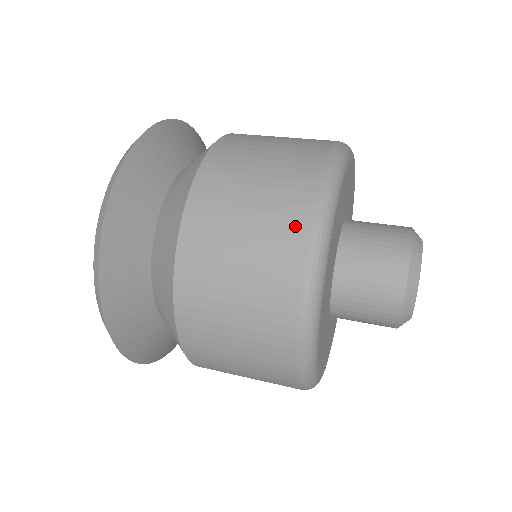
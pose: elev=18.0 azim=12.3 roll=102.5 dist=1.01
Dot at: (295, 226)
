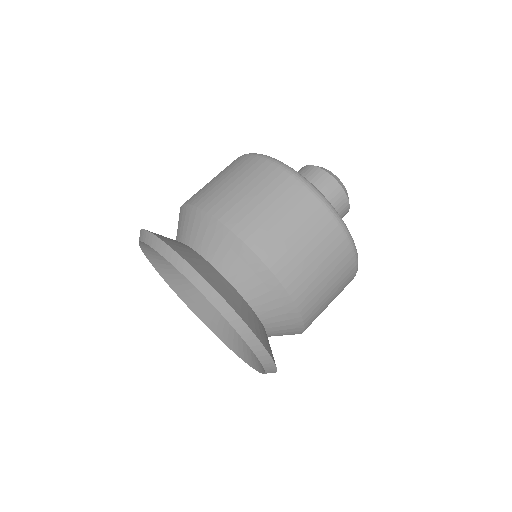
Dot at: (264, 168)
